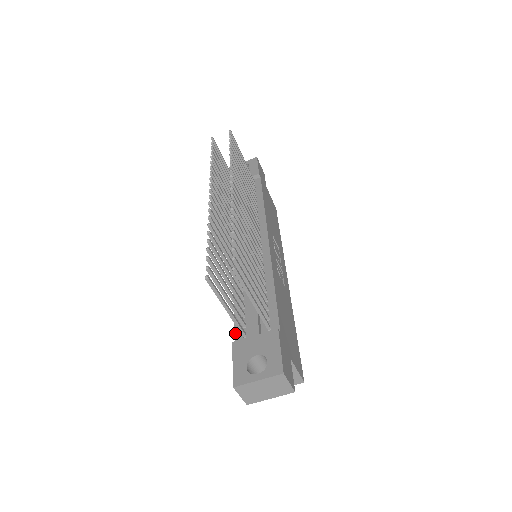
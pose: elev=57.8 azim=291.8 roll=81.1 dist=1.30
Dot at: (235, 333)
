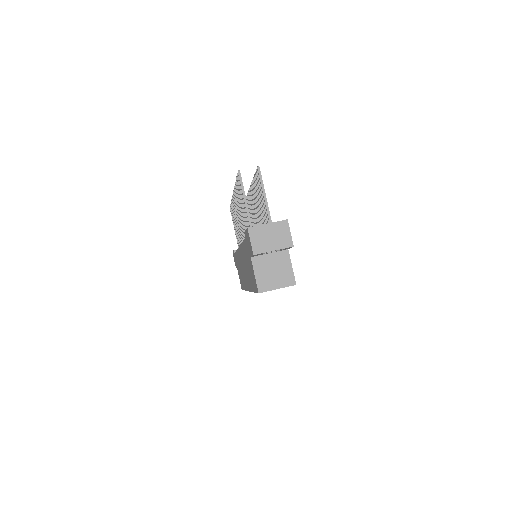
Dot at: occluded
